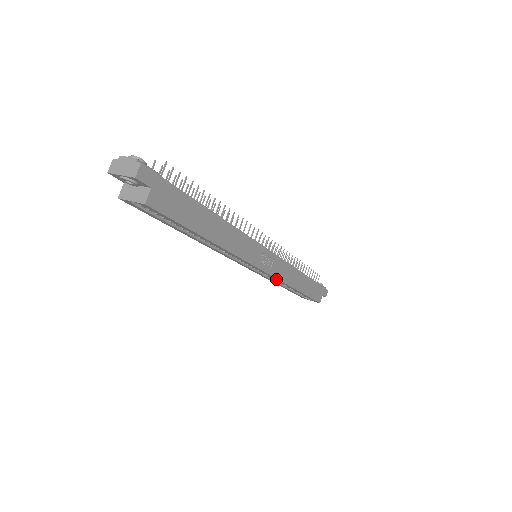
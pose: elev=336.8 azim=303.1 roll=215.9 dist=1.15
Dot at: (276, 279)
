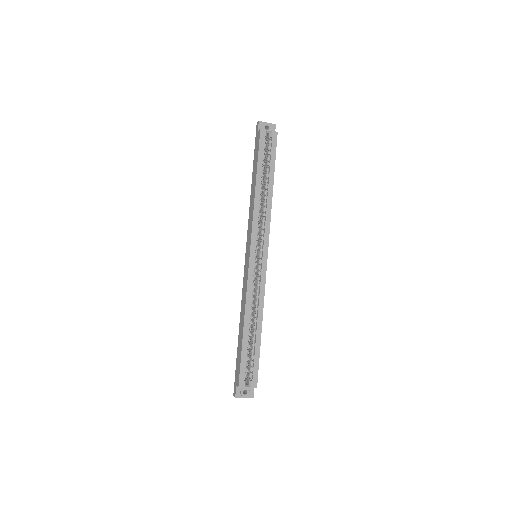
Dot at: (263, 285)
